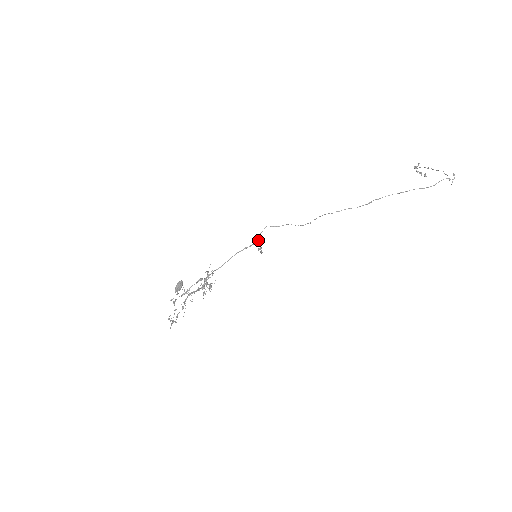
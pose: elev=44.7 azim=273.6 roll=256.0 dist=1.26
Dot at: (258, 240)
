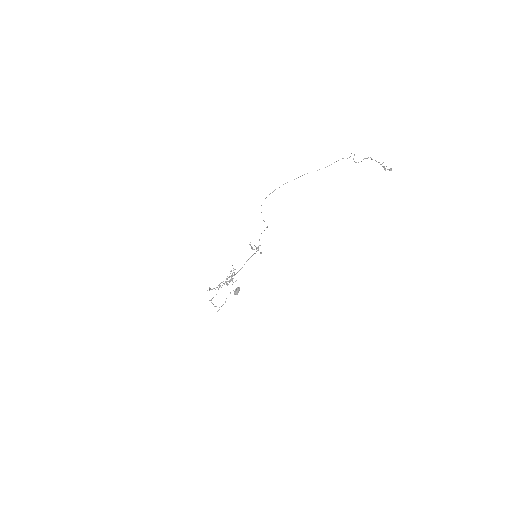
Dot at: (259, 245)
